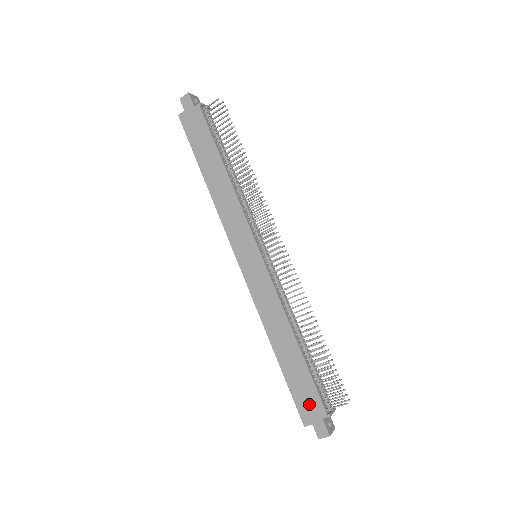
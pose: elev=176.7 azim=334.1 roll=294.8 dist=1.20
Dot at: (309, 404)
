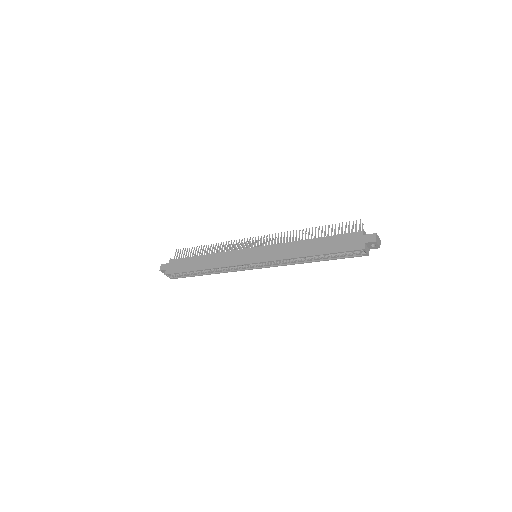
Dot at: (351, 241)
